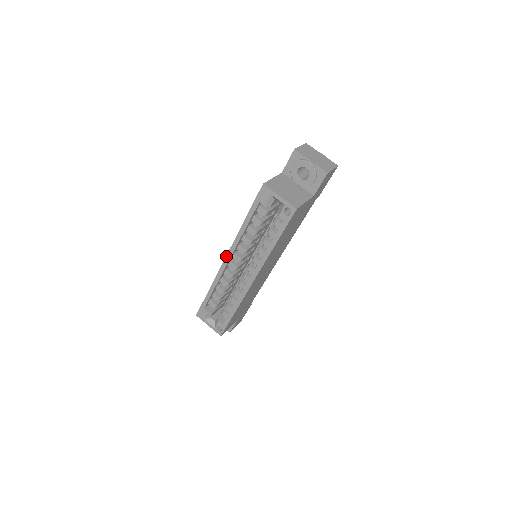
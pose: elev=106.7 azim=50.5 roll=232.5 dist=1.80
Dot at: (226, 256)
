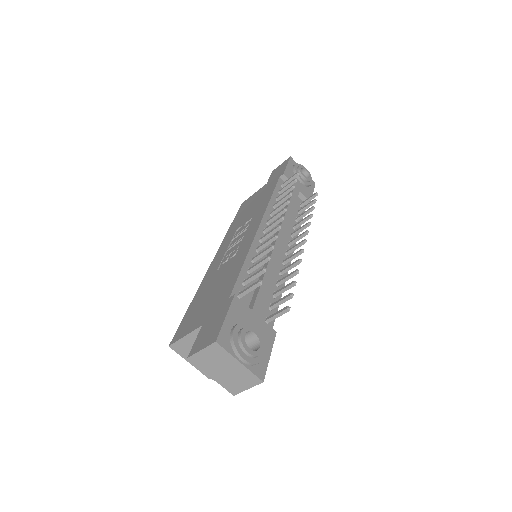
Dot at: (211, 262)
